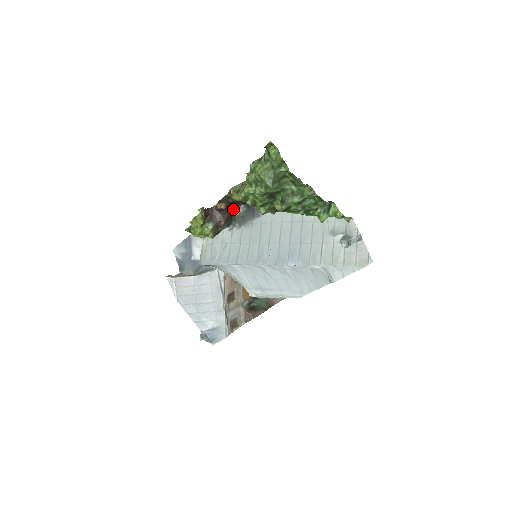
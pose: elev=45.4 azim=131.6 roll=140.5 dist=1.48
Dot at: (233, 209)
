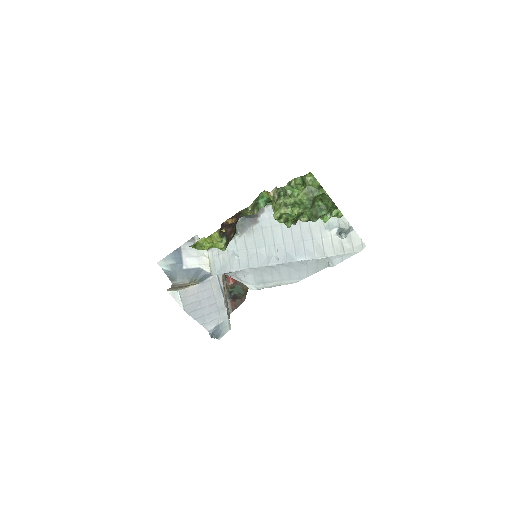
Dot at: (237, 221)
